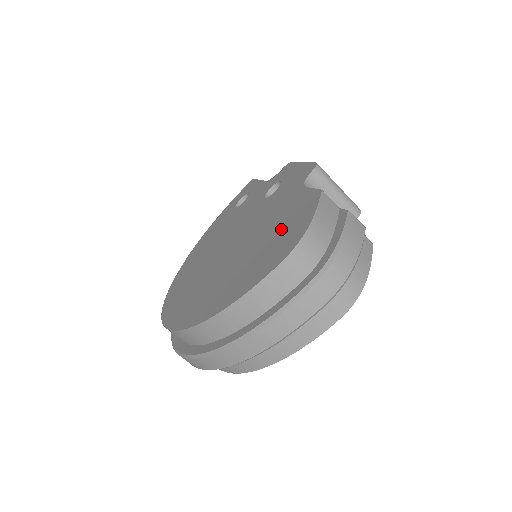
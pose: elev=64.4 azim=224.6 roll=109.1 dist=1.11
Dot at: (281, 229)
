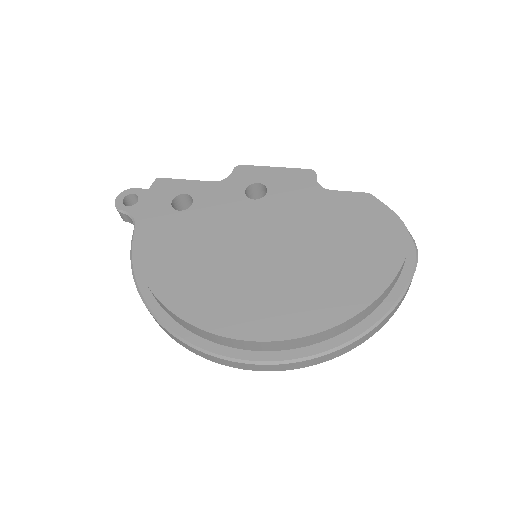
Dot at: (358, 225)
